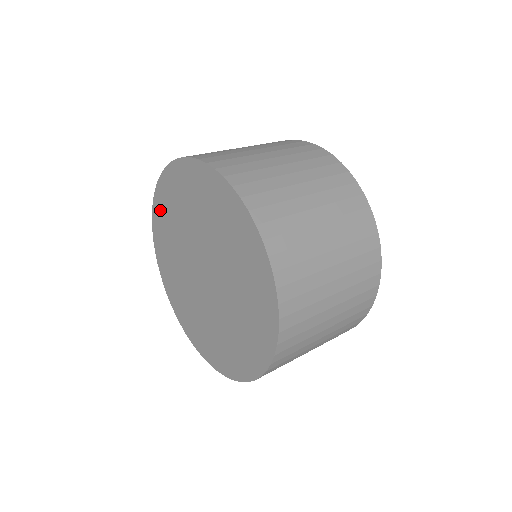
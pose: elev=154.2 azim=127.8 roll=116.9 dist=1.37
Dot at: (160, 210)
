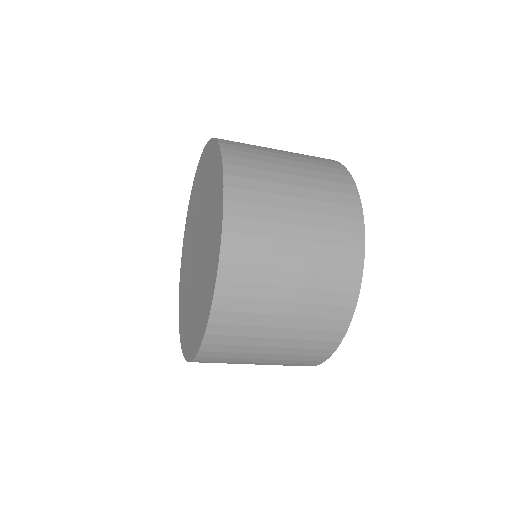
Dot at: (182, 274)
